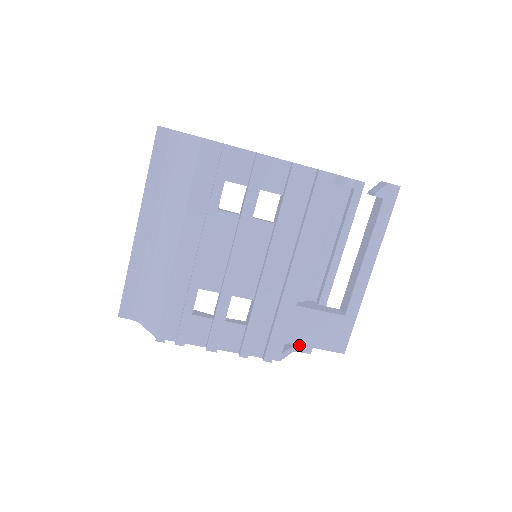
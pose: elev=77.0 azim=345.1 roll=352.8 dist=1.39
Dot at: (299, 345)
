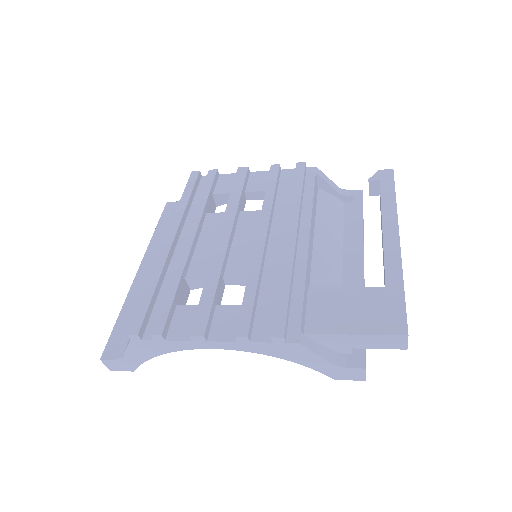
Dot at: (342, 356)
